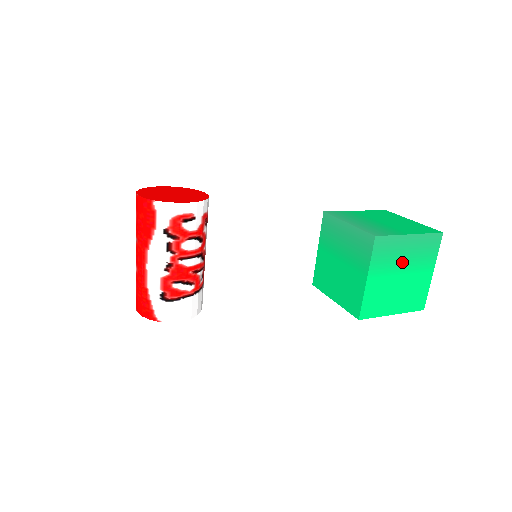
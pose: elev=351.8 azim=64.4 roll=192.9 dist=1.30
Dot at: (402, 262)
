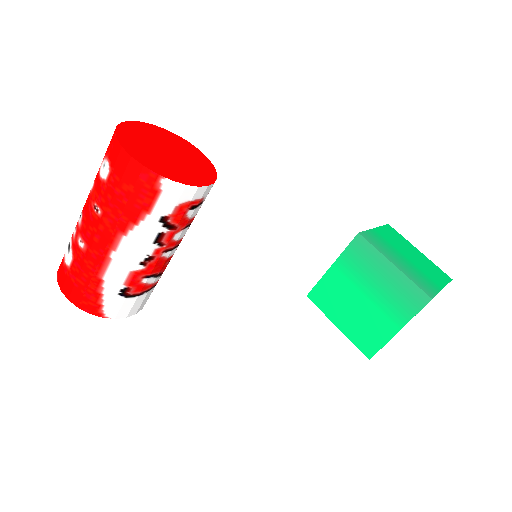
Dot at: occluded
